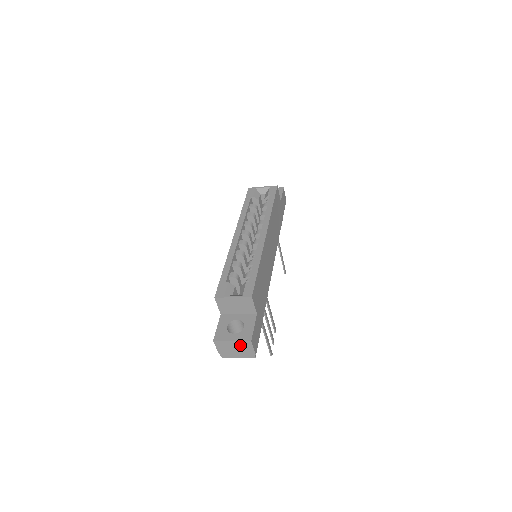
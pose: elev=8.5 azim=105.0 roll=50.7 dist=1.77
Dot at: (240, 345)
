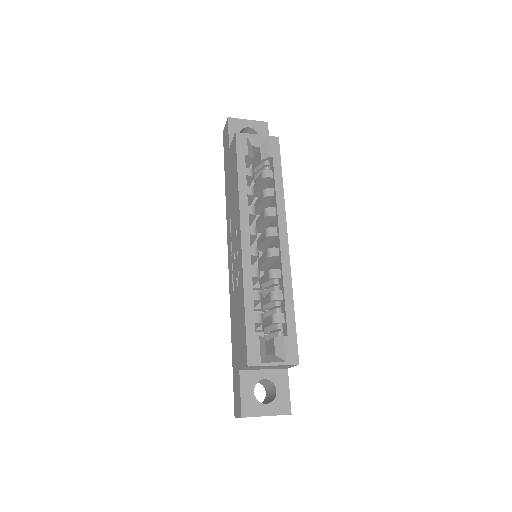
Dot at: occluded
